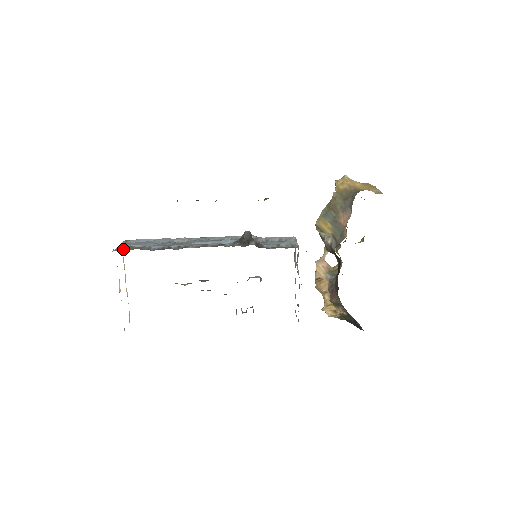
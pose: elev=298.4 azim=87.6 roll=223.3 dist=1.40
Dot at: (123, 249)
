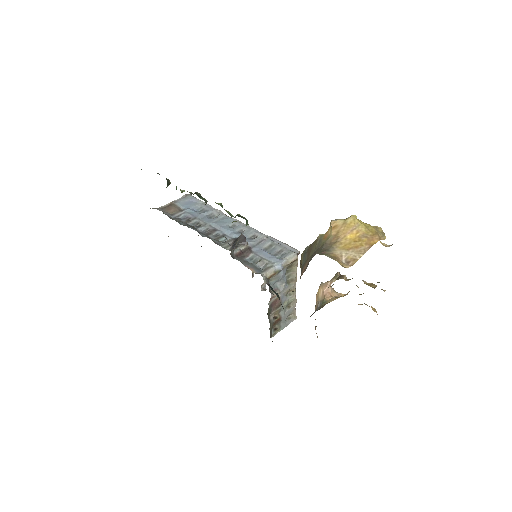
Dot at: (165, 208)
